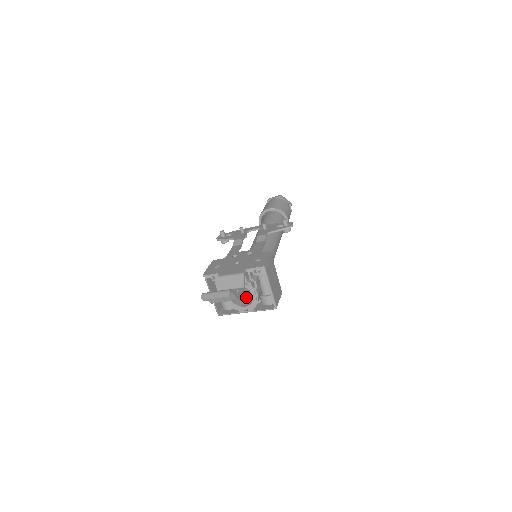
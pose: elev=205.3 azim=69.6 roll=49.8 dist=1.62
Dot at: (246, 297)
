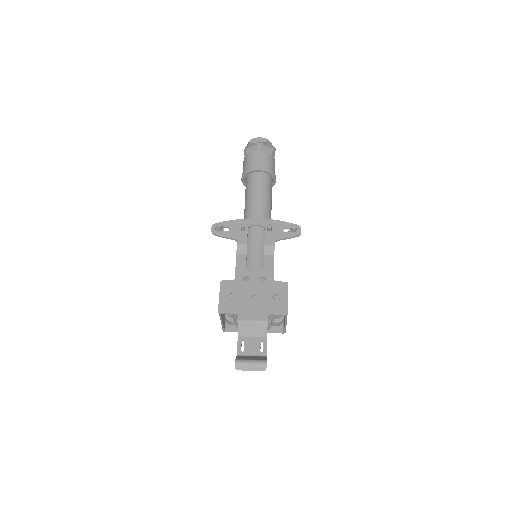
Dot at: occluded
